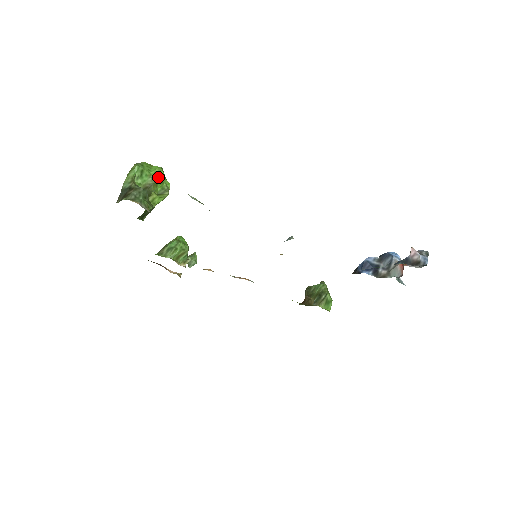
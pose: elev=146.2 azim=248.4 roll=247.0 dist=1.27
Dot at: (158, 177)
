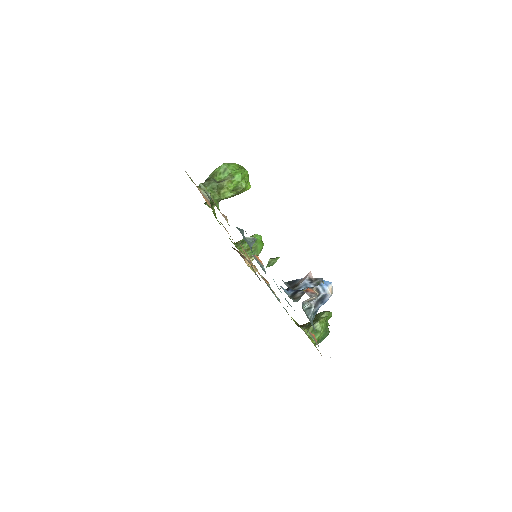
Dot at: (235, 176)
